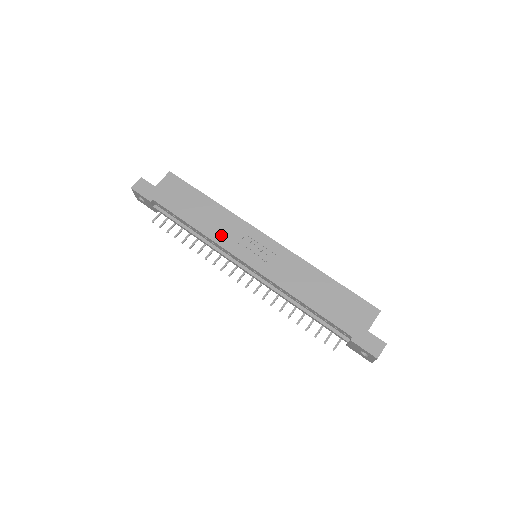
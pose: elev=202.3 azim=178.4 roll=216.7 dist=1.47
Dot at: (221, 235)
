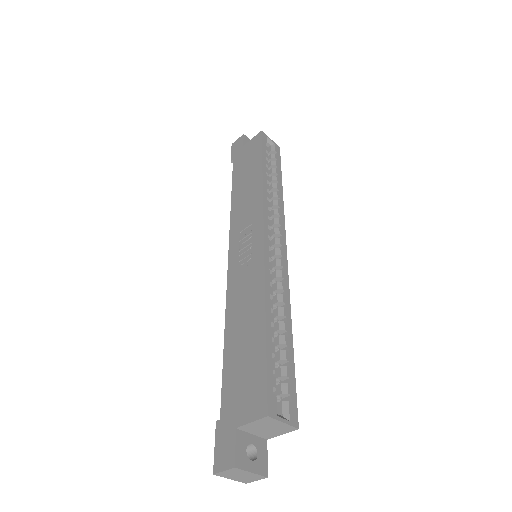
Dot at: (238, 216)
